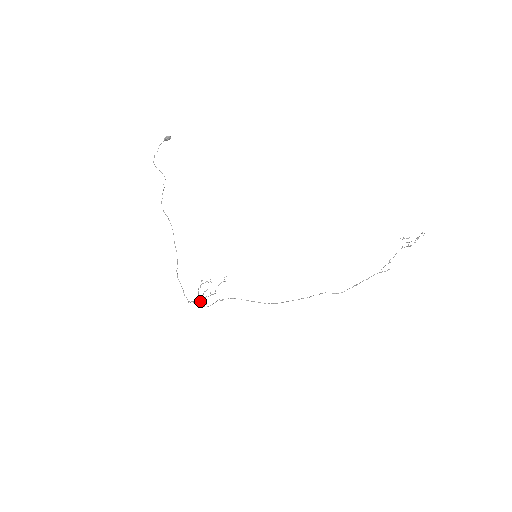
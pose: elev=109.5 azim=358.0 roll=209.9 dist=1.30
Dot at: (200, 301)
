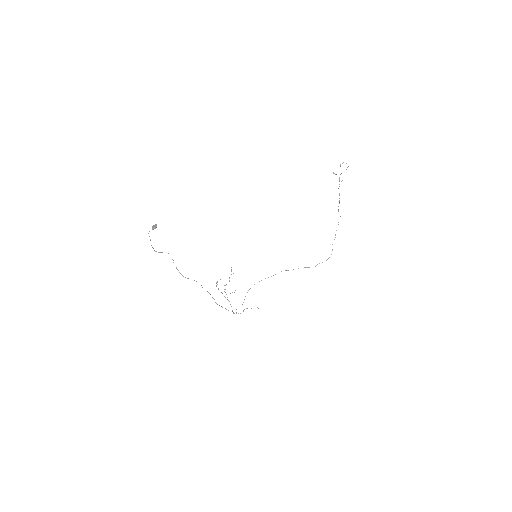
Dot at: occluded
